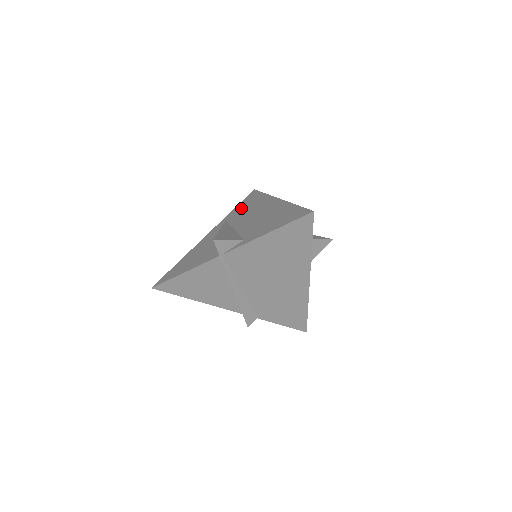
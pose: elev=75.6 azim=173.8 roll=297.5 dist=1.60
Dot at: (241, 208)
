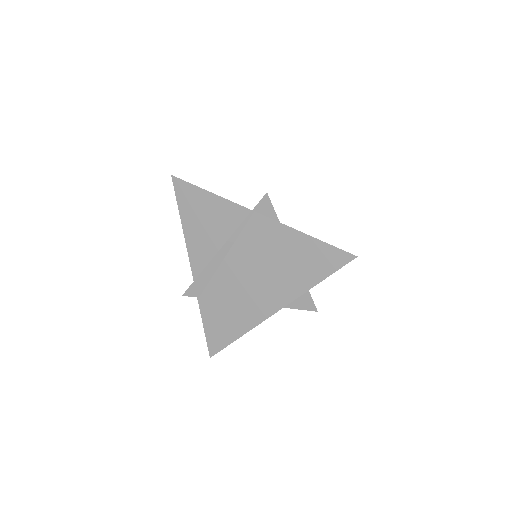
Dot at: occluded
